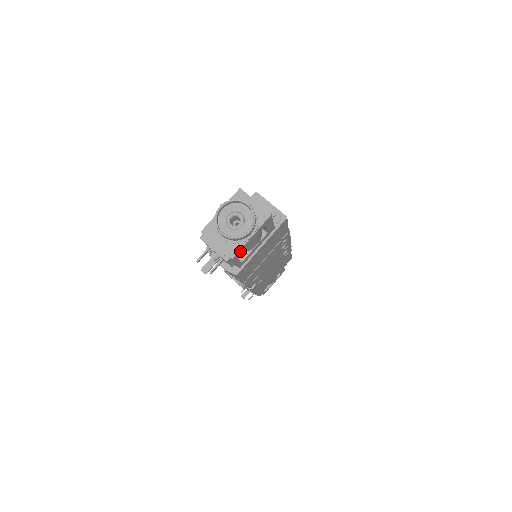
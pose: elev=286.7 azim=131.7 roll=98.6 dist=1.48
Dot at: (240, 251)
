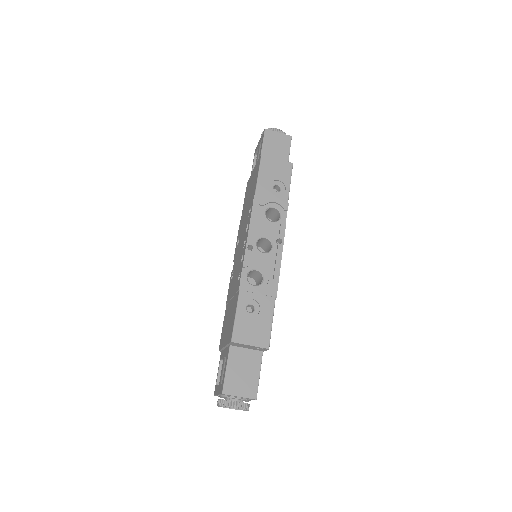
Dot at: occluded
